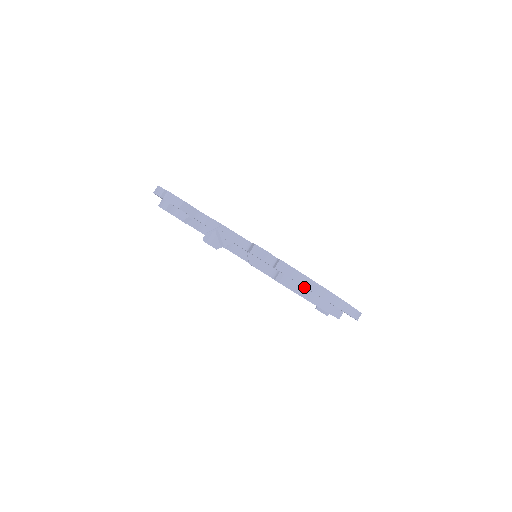
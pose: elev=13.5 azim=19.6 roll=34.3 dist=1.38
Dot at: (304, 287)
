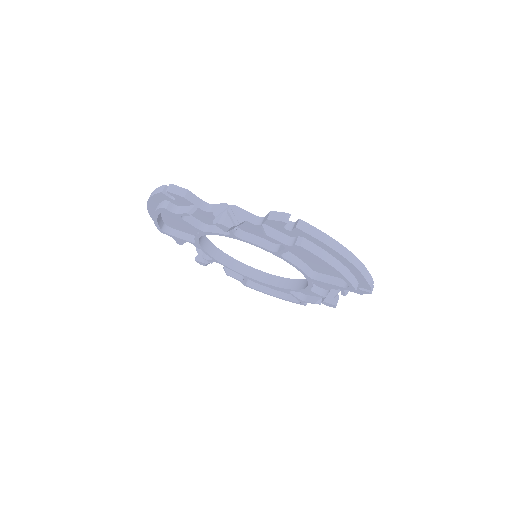
Dot at: (323, 250)
